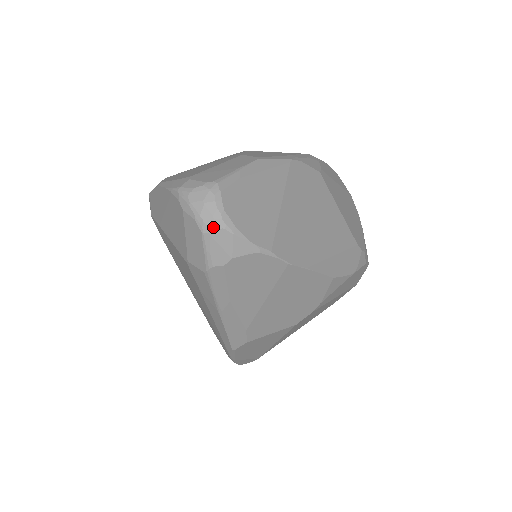
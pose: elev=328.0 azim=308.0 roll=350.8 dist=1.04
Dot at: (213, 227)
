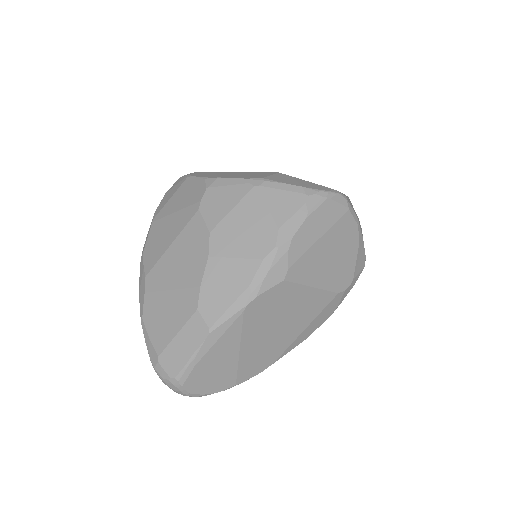
Dot at: occluded
